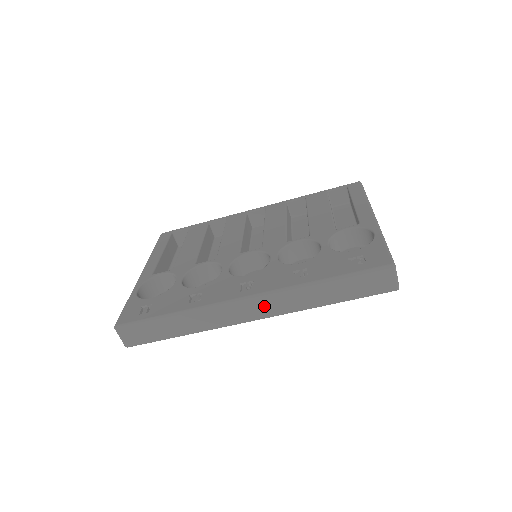
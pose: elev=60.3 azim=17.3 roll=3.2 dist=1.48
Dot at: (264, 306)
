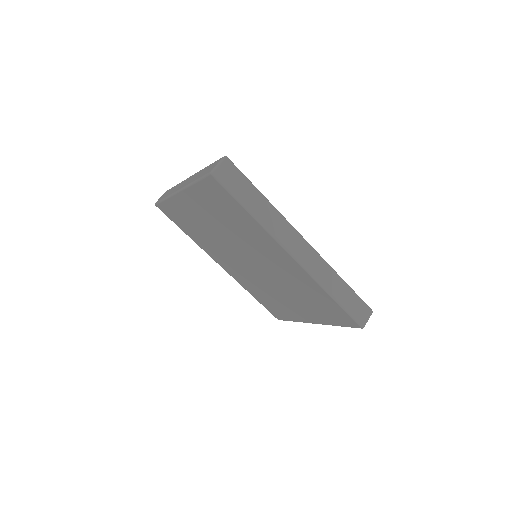
Dot at: (309, 256)
